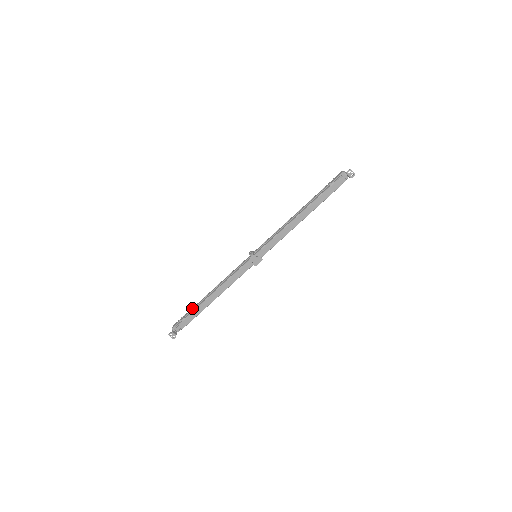
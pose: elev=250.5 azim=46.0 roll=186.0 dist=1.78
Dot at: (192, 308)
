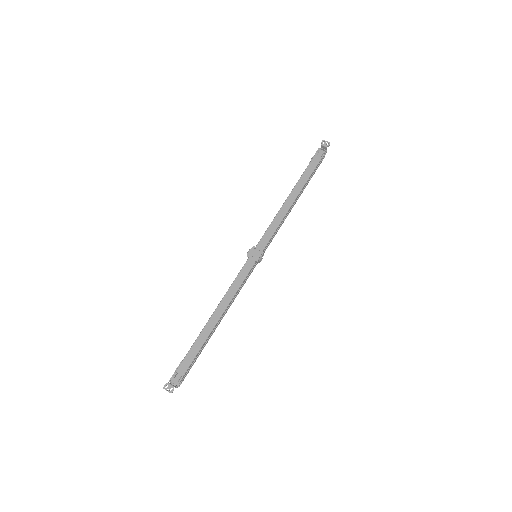
Dot at: occluded
